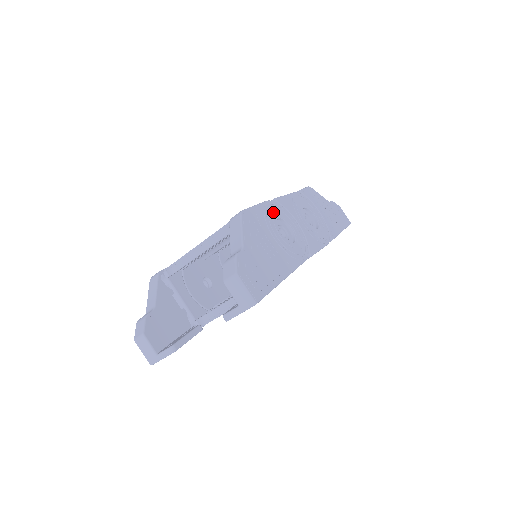
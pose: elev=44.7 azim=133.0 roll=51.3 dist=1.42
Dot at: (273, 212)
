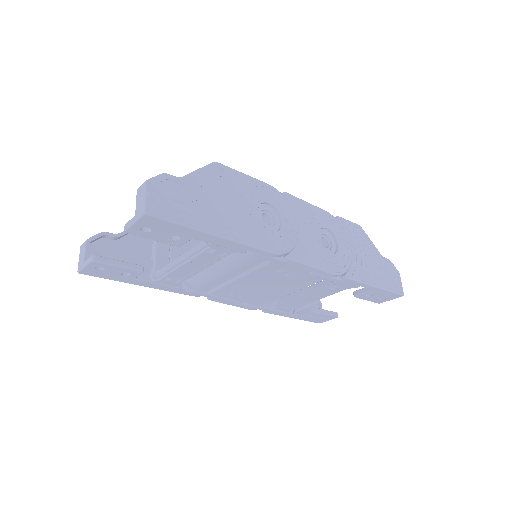
Dot at: (267, 195)
